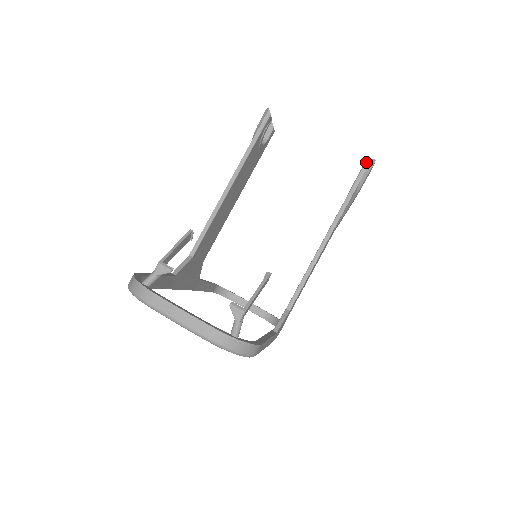
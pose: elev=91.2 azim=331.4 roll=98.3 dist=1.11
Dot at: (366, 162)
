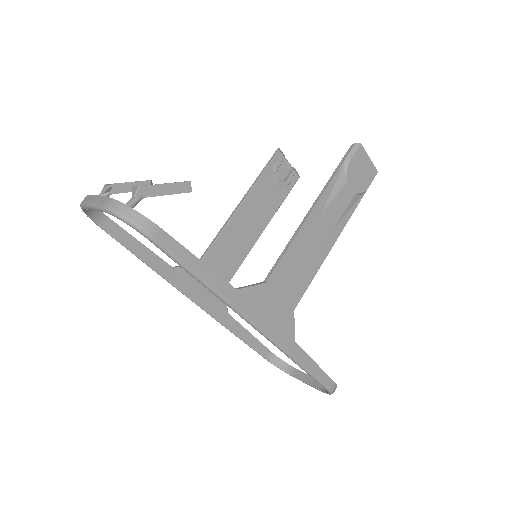
Dot at: (350, 147)
